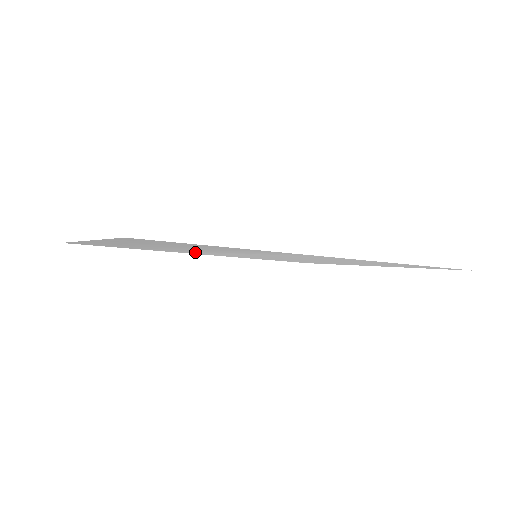
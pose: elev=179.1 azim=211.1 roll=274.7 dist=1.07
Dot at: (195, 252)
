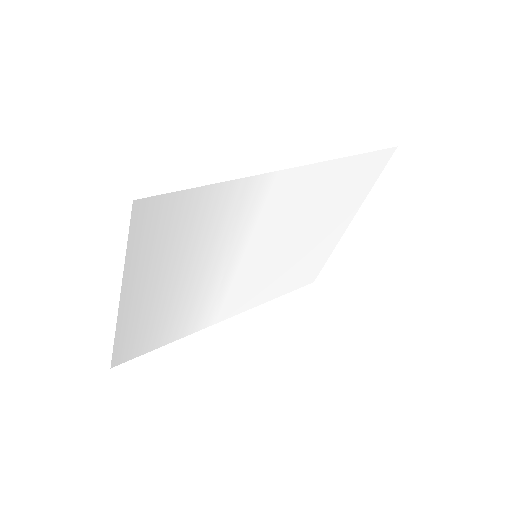
Dot at: (215, 298)
